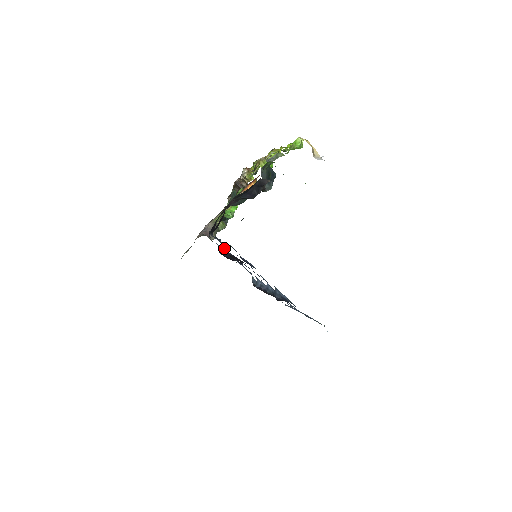
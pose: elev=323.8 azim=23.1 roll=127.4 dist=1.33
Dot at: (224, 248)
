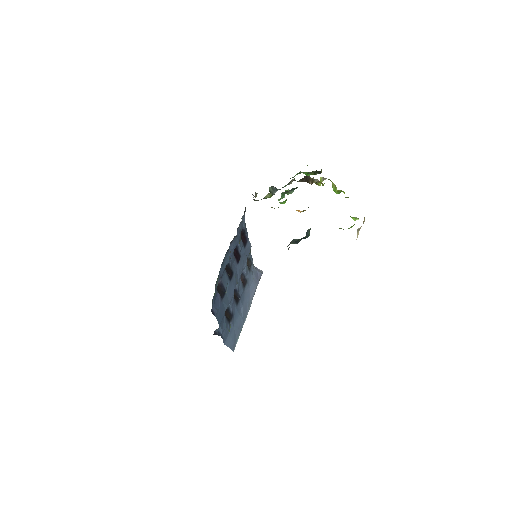
Dot at: (219, 278)
